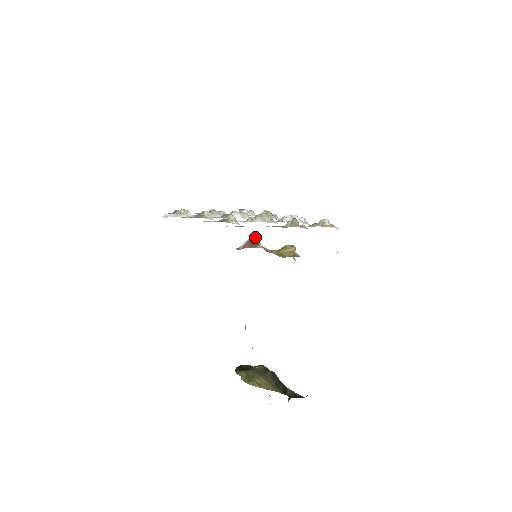
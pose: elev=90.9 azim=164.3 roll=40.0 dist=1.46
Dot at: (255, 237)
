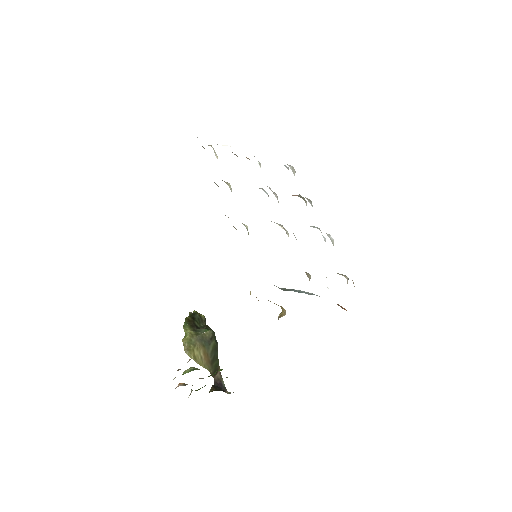
Dot at: occluded
